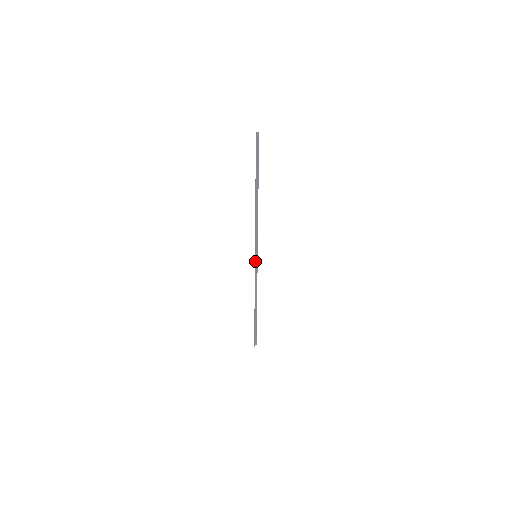
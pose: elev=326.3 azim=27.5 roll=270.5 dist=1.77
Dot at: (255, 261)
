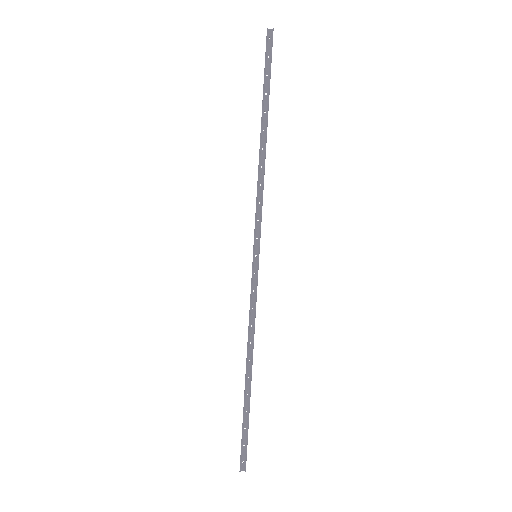
Dot at: (252, 265)
